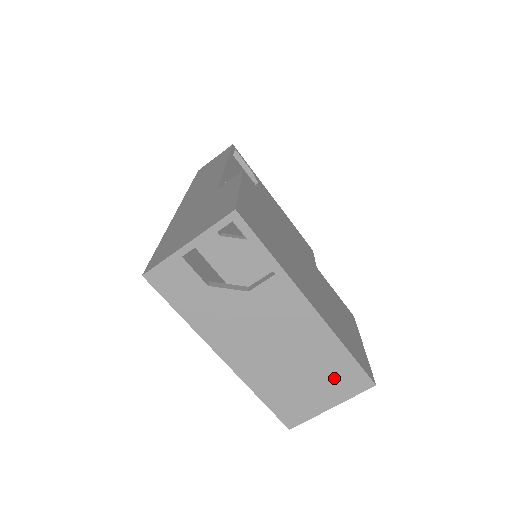
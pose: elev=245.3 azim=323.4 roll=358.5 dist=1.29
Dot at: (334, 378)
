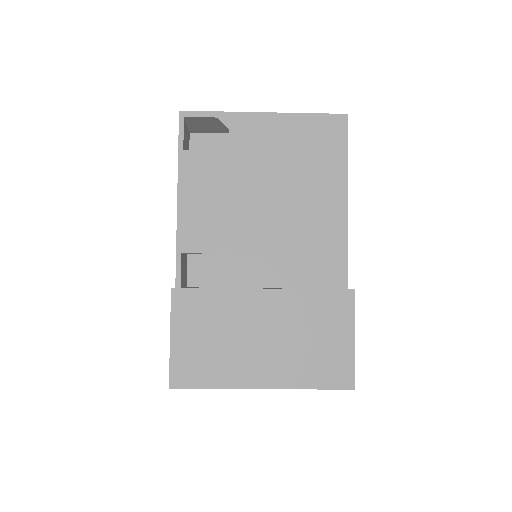
Dot at: occluded
